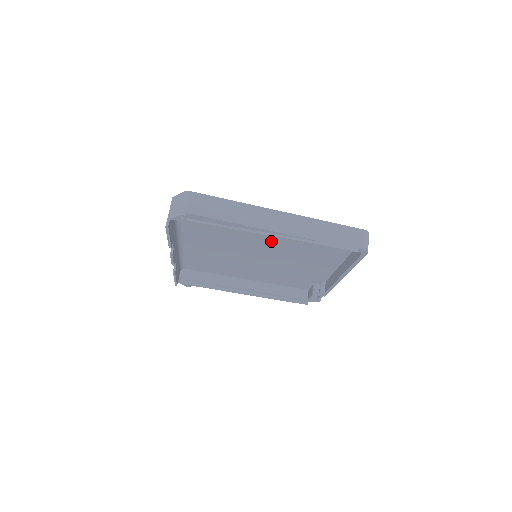
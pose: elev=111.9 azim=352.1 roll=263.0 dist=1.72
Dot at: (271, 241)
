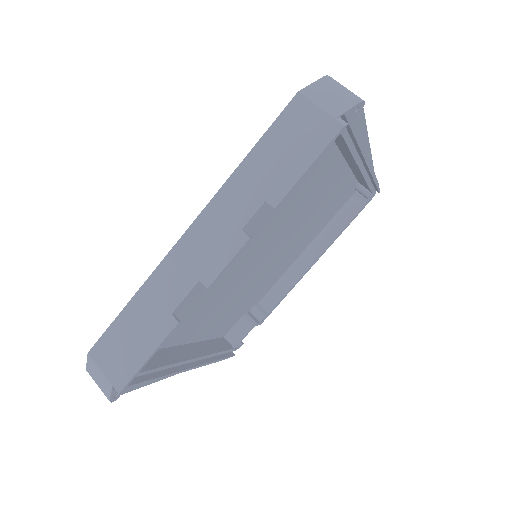
Dot at: (298, 210)
